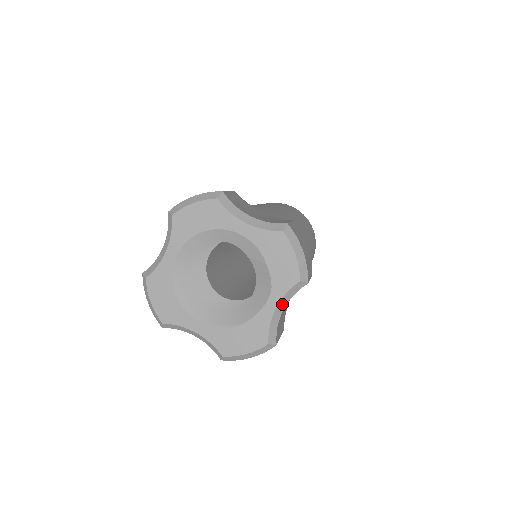
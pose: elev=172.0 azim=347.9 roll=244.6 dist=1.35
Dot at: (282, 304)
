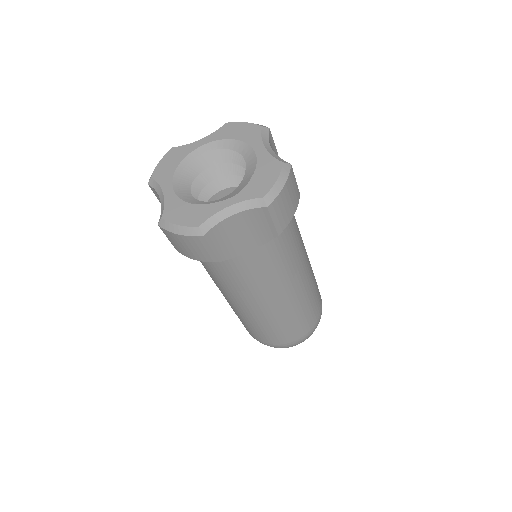
Dot at: (236, 208)
